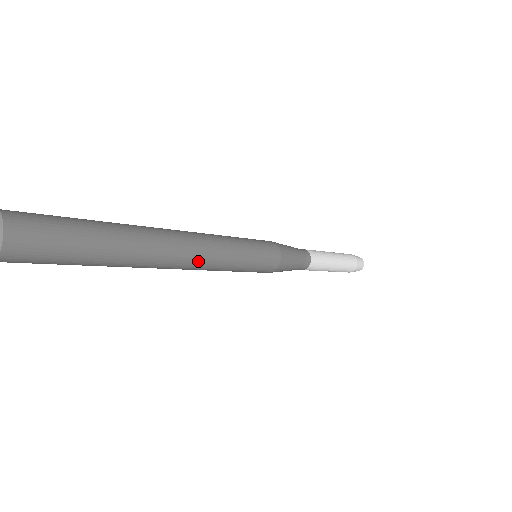
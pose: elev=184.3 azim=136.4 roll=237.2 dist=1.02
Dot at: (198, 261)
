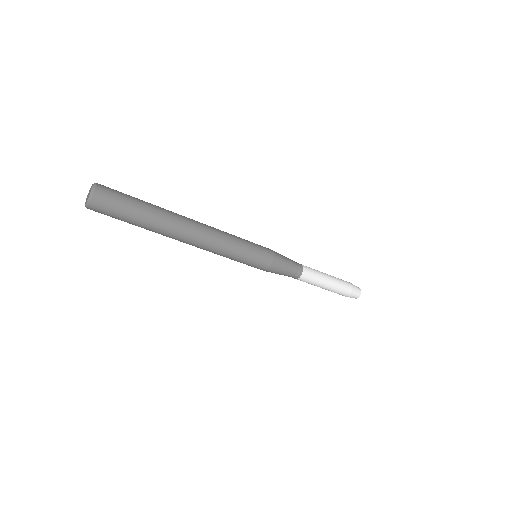
Dot at: (207, 237)
